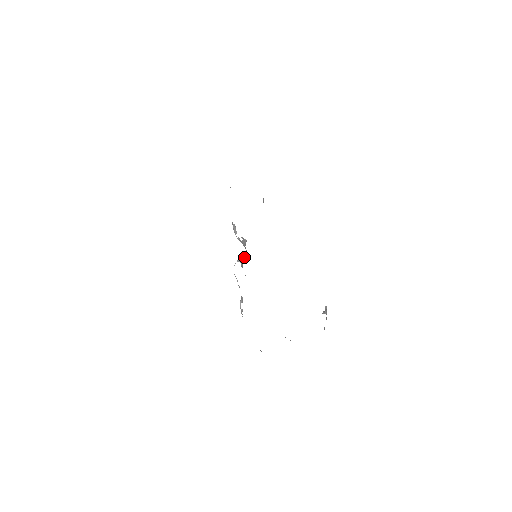
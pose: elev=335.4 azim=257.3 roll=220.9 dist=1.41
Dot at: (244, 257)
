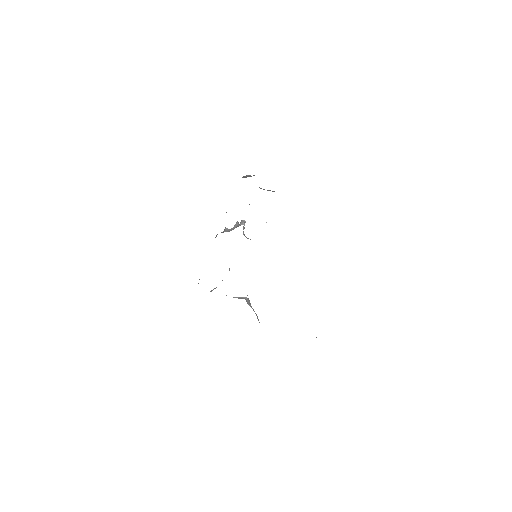
Dot at: occluded
